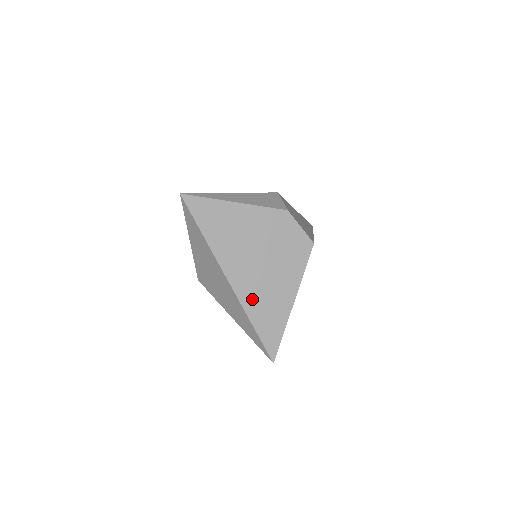
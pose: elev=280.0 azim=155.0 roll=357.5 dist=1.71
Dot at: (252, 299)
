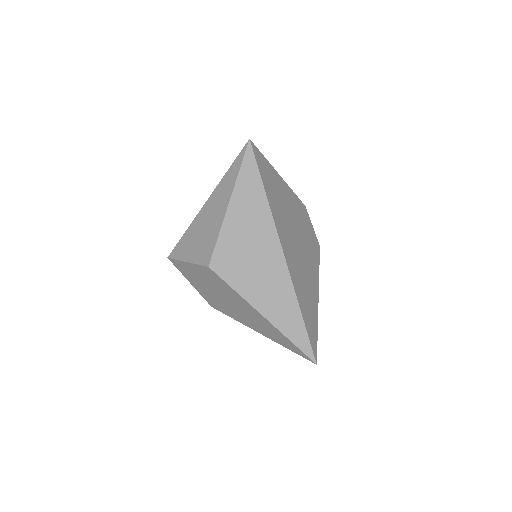
Dot at: (298, 282)
